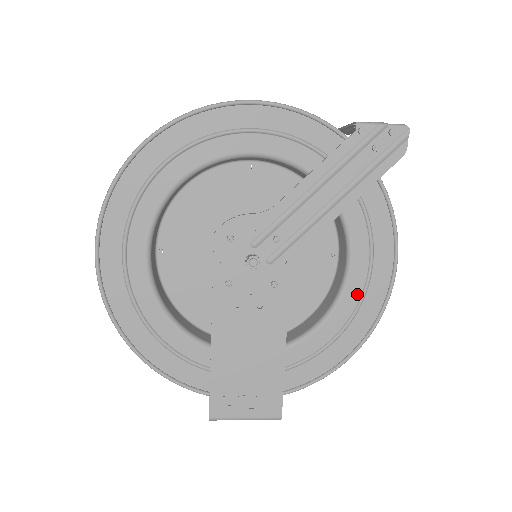
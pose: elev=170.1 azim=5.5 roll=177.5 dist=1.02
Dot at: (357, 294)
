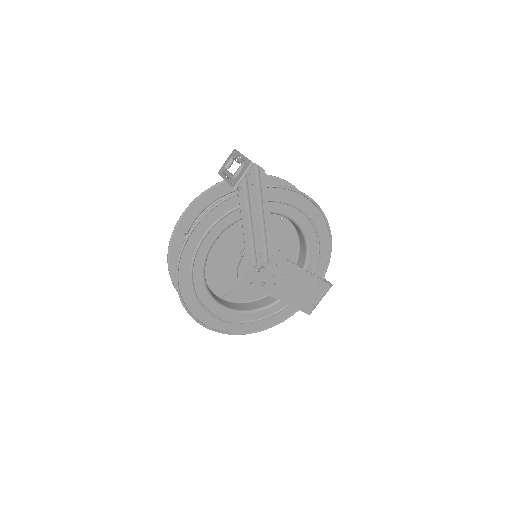
Dot at: (308, 223)
